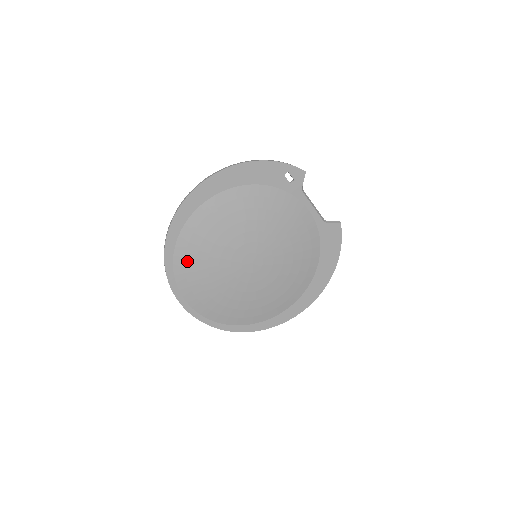
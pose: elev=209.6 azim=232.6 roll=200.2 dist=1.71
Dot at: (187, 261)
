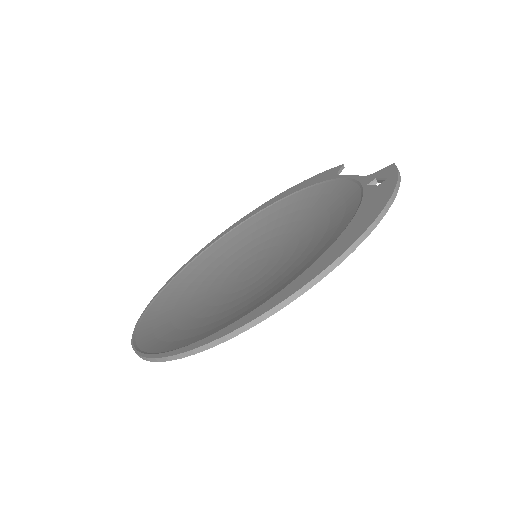
Dot at: occluded
